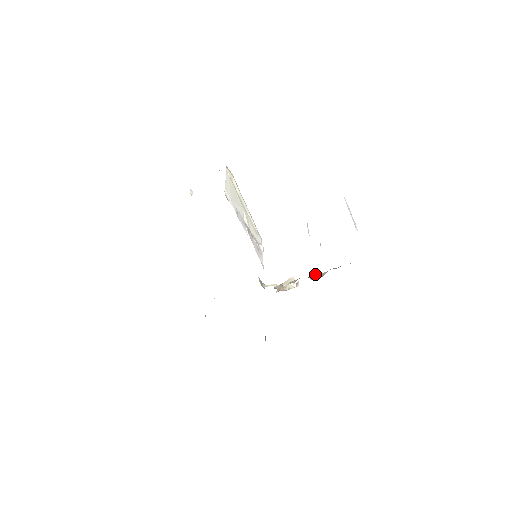
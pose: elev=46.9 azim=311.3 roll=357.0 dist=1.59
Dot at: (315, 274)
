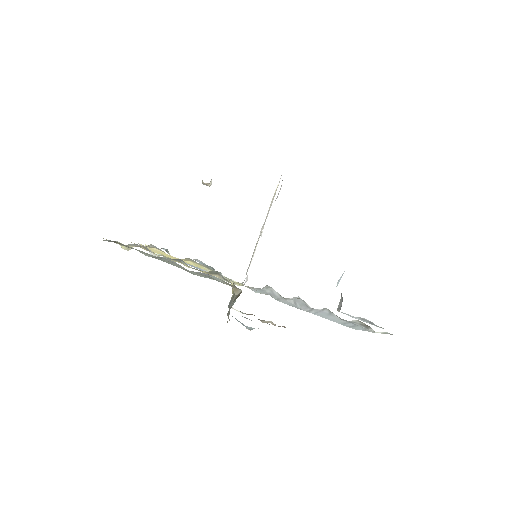
Dot at: occluded
